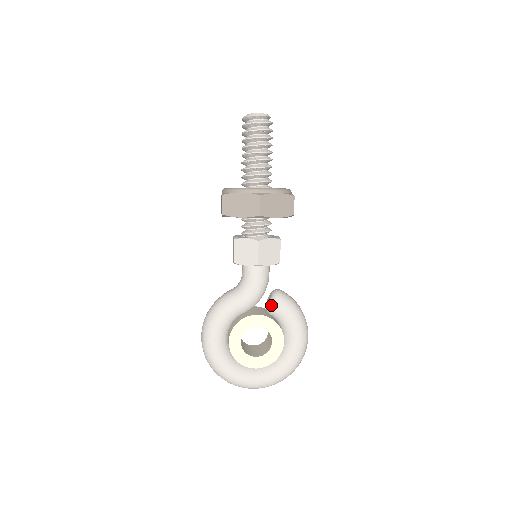
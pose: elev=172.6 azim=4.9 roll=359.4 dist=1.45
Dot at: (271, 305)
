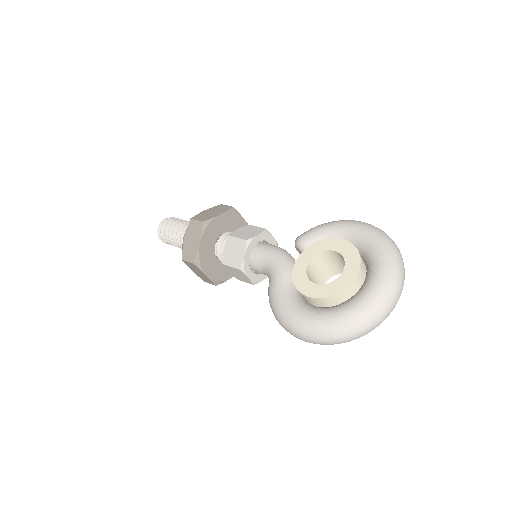
Dot at: (300, 247)
